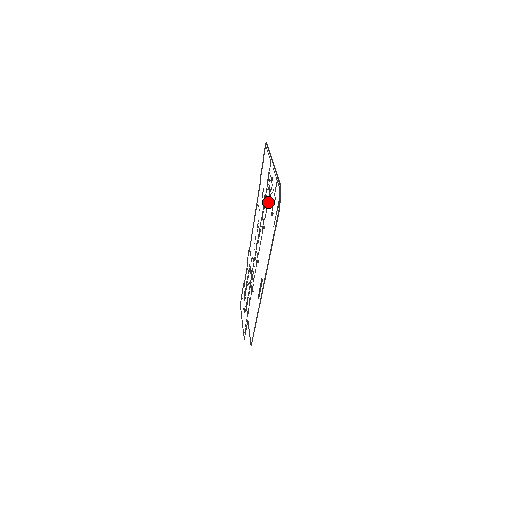
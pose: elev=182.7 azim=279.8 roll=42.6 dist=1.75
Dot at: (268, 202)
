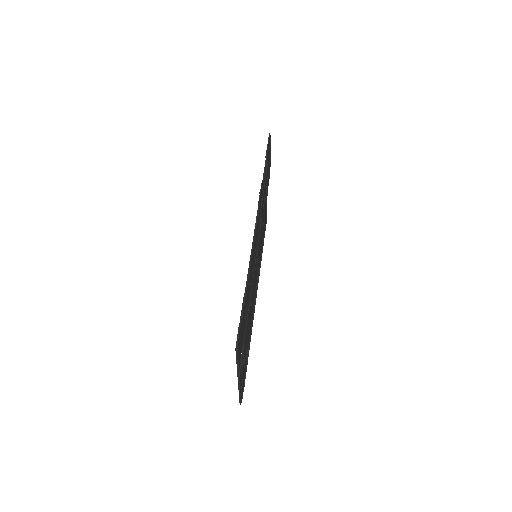
Dot at: occluded
